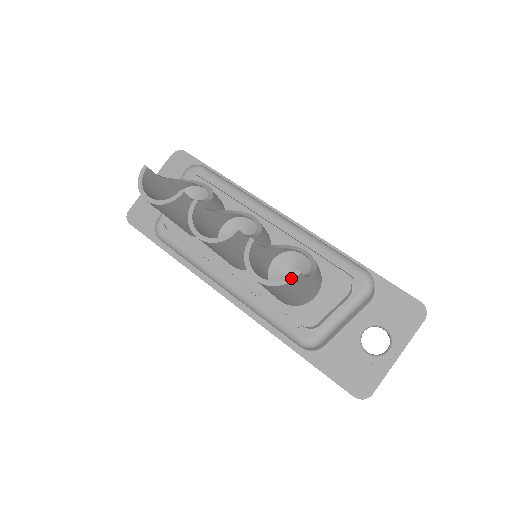
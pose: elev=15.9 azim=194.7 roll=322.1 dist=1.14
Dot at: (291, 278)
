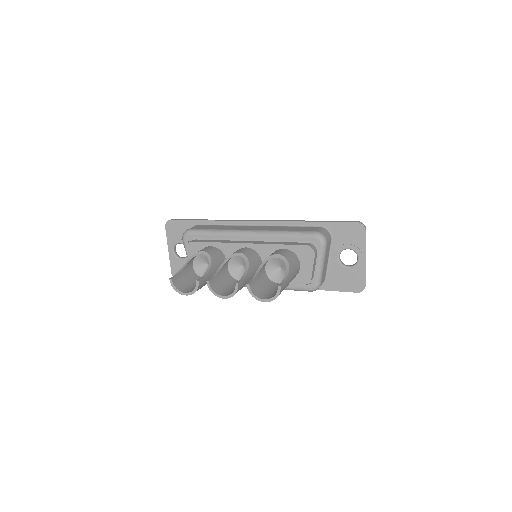
Dot at: (278, 292)
